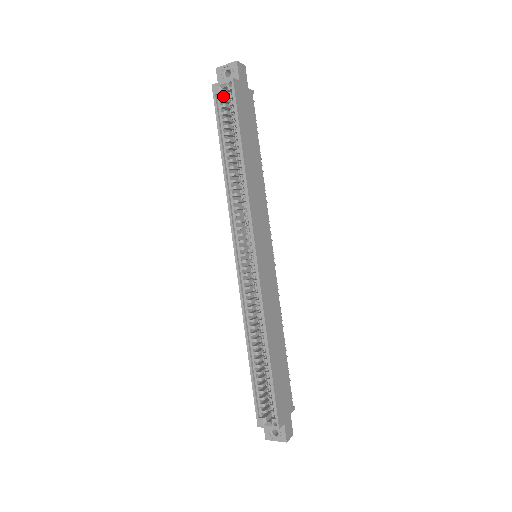
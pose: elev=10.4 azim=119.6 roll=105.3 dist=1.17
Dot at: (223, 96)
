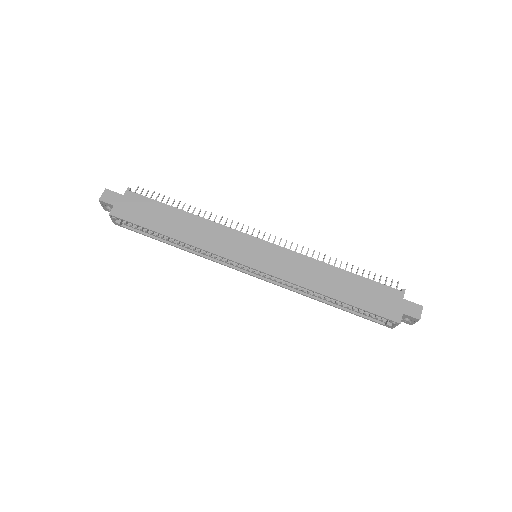
Dot at: occluded
